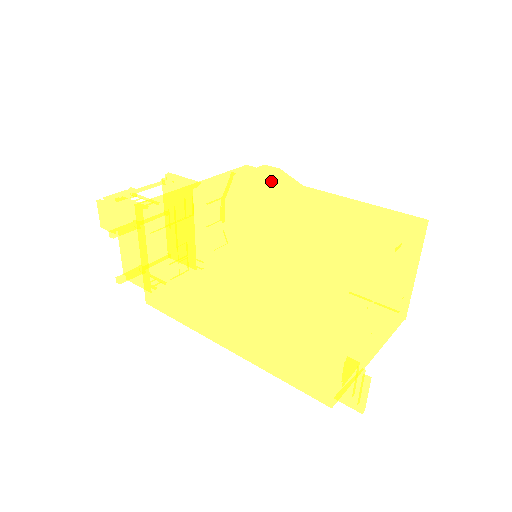
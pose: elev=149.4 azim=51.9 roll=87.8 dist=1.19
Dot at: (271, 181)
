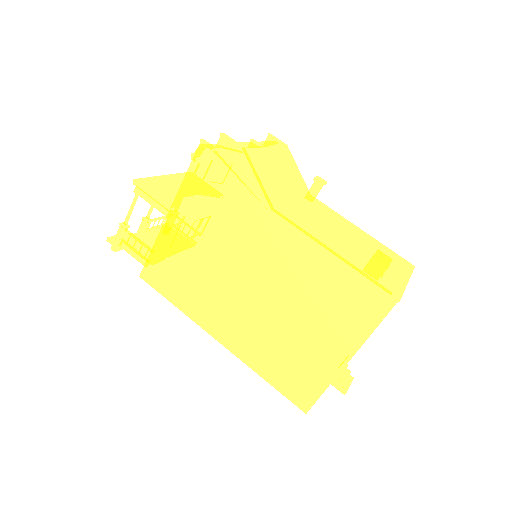
Dot at: (236, 200)
